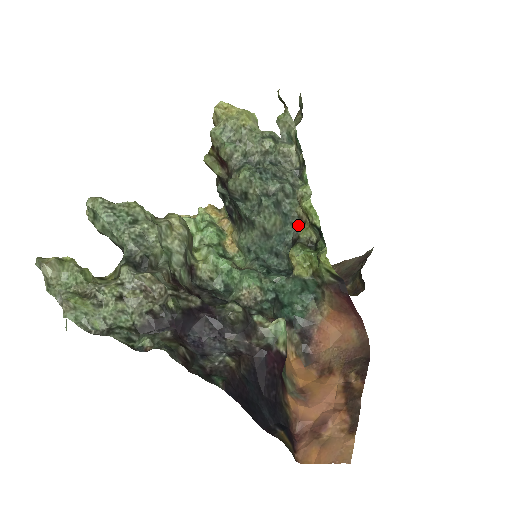
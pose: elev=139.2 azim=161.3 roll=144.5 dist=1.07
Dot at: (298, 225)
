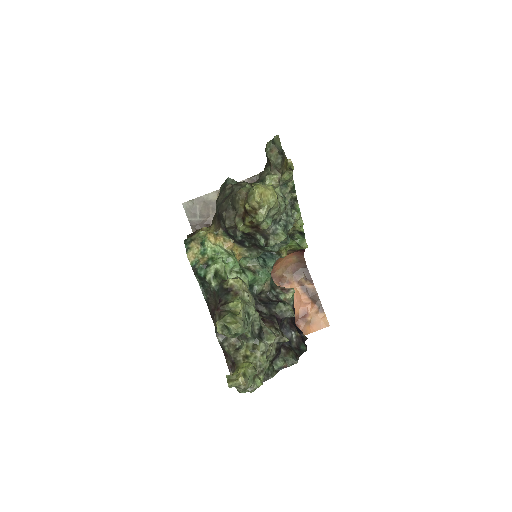
Dot at: occluded
